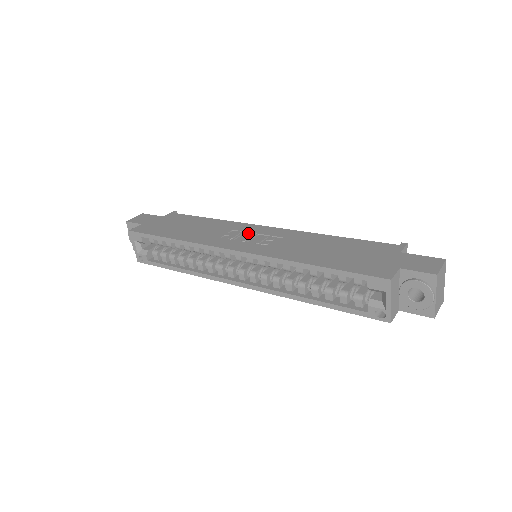
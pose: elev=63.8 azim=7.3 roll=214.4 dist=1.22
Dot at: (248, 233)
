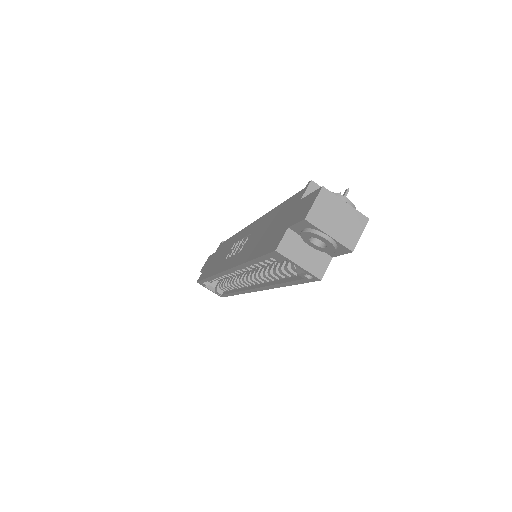
Dot at: occluded
